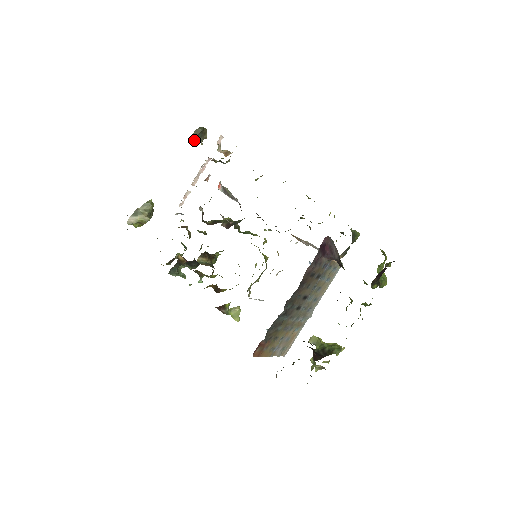
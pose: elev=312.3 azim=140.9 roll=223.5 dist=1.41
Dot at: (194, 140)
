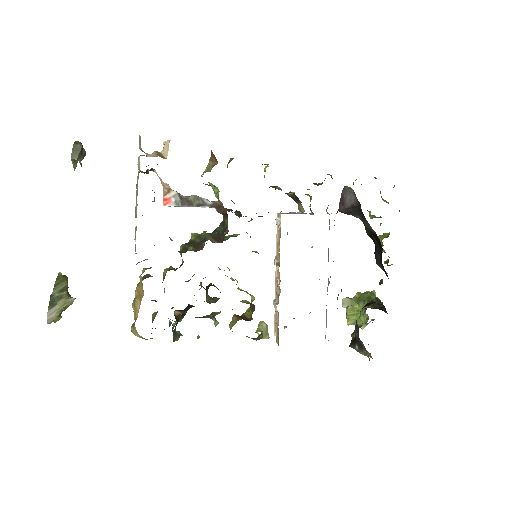
Dot at: (75, 163)
